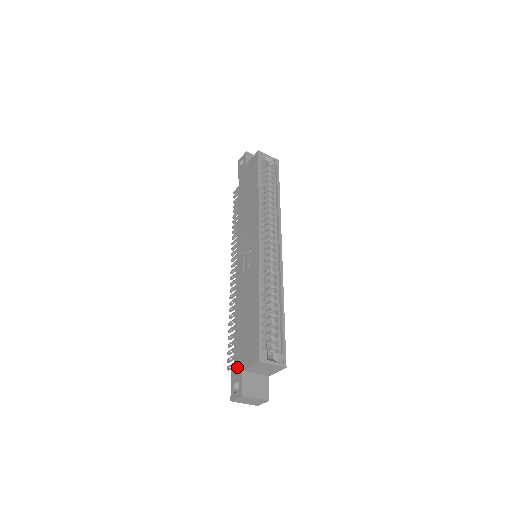
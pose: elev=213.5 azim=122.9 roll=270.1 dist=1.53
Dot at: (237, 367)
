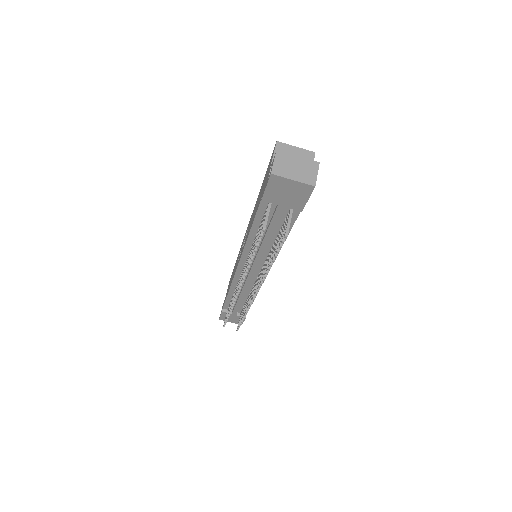
Dot at: (265, 185)
